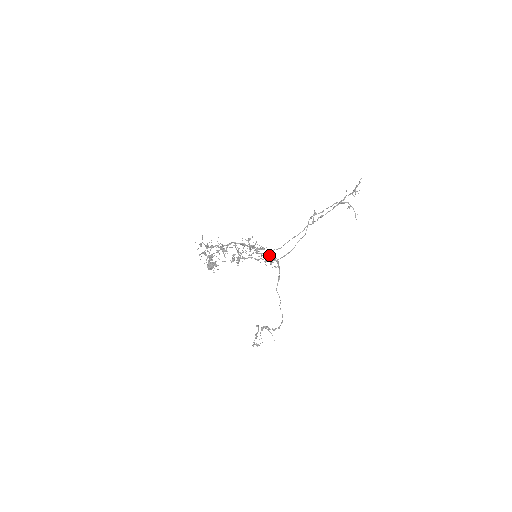
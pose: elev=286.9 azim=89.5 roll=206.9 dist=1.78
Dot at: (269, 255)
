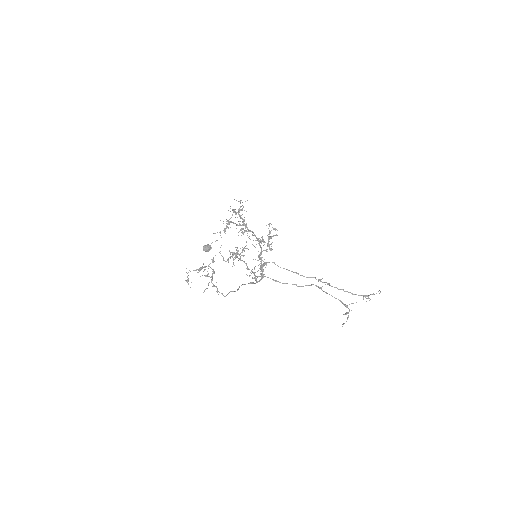
Dot at: (267, 262)
